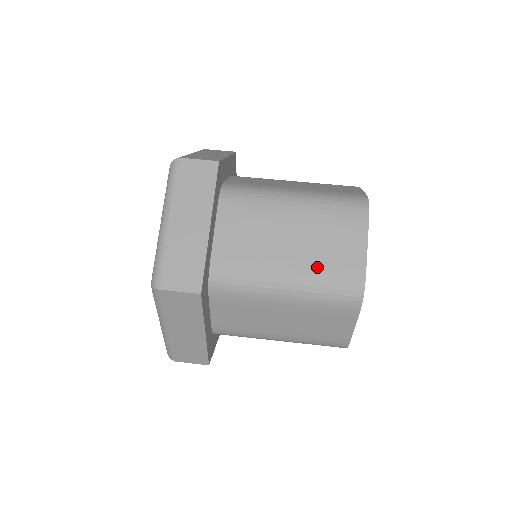
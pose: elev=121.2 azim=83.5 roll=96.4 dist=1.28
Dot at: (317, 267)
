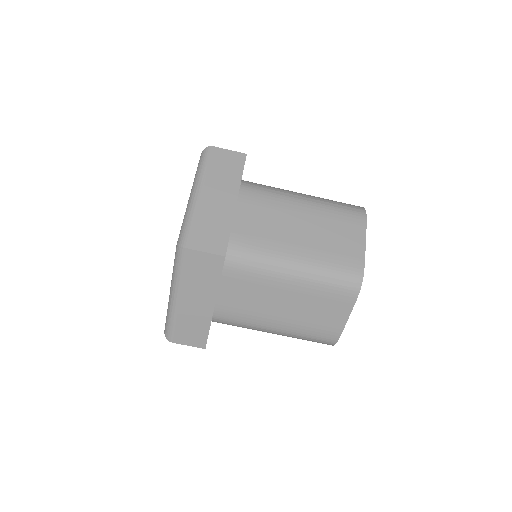
Dot at: occluded
